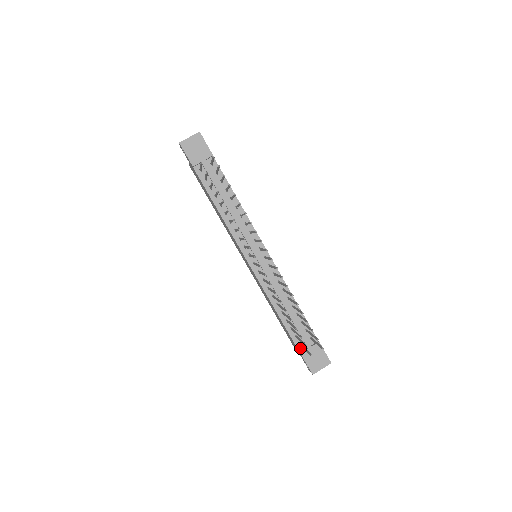
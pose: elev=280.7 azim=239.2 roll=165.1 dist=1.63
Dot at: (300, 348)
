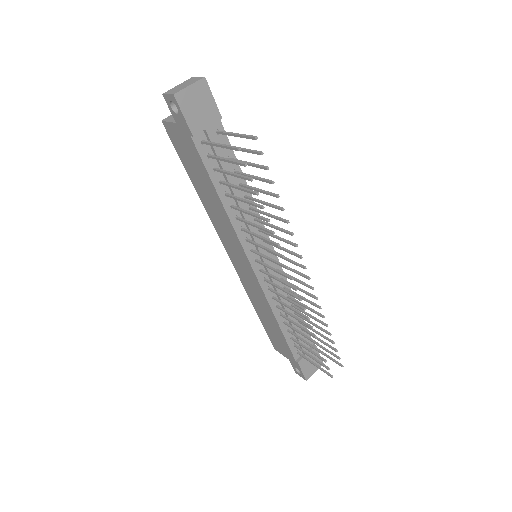
Dot at: (296, 356)
